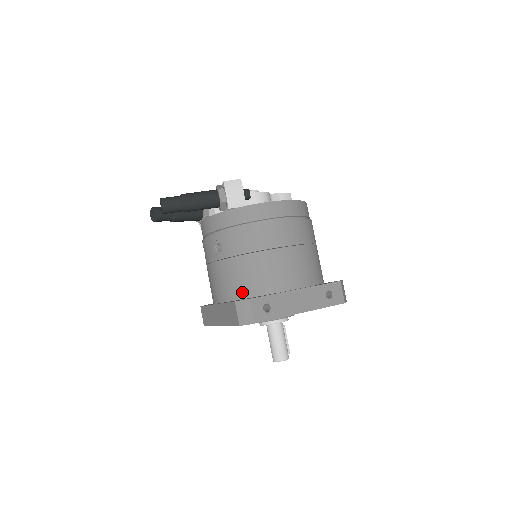
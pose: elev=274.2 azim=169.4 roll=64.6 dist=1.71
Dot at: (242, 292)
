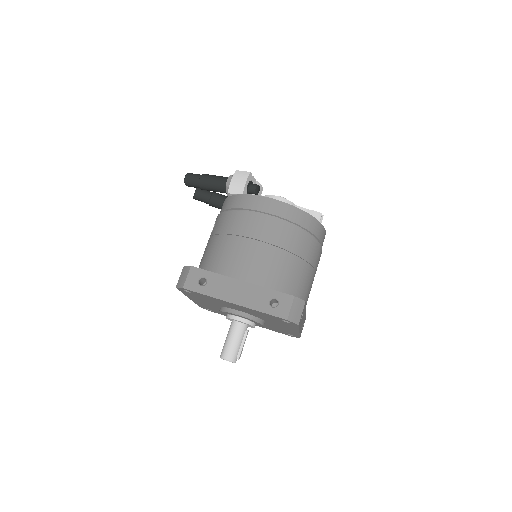
Dot at: (203, 267)
